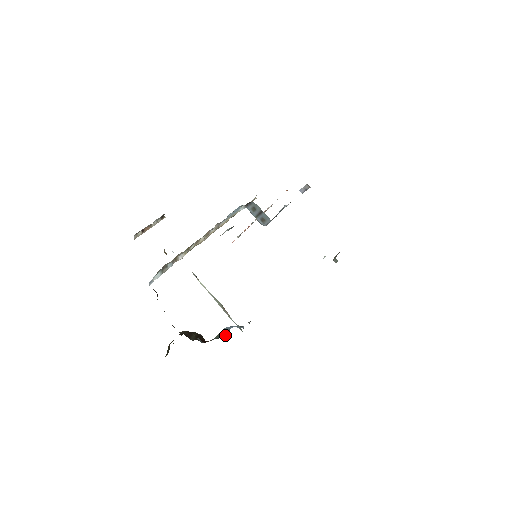
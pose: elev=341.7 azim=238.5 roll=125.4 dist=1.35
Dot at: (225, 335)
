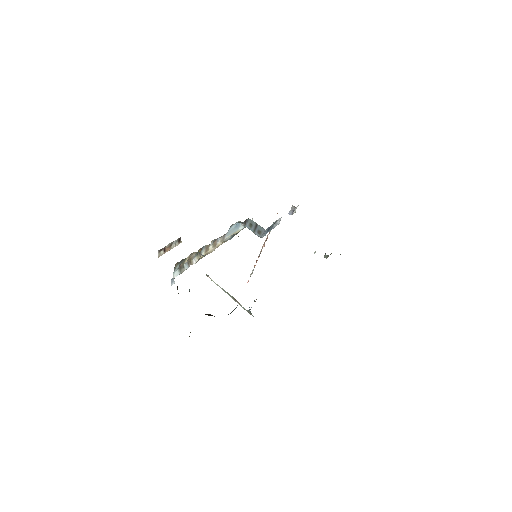
Dot at: occluded
